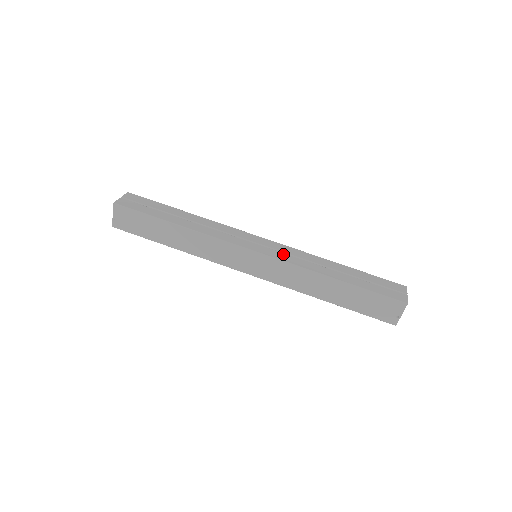
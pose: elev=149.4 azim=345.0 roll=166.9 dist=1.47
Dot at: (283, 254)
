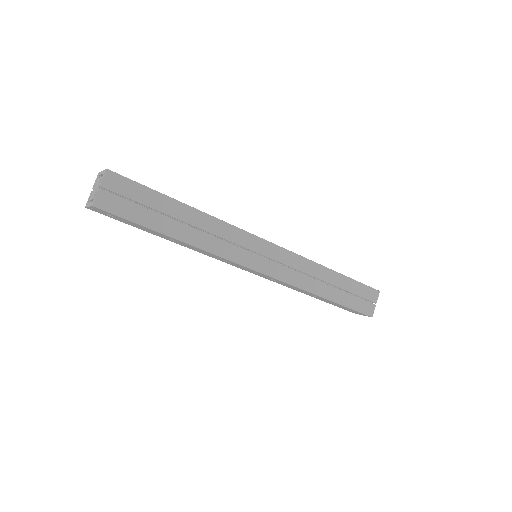
Dot at: (285, 270)
